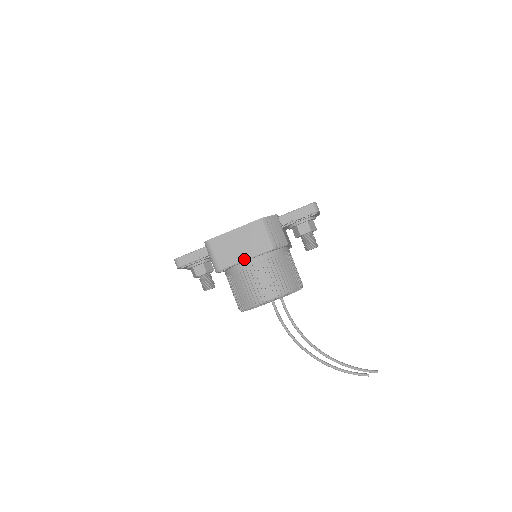
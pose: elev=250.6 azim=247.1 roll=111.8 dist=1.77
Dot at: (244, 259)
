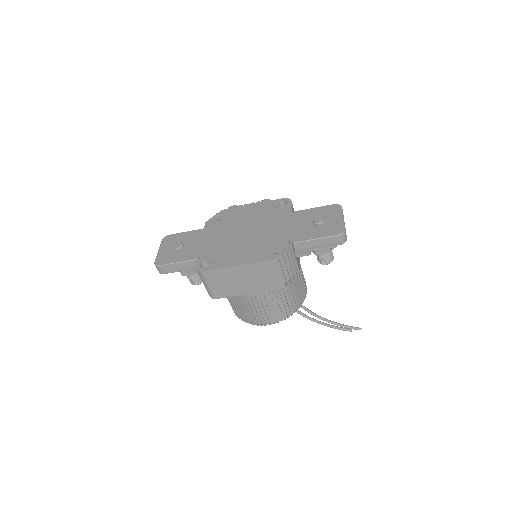
Dot at: (246, 293)
